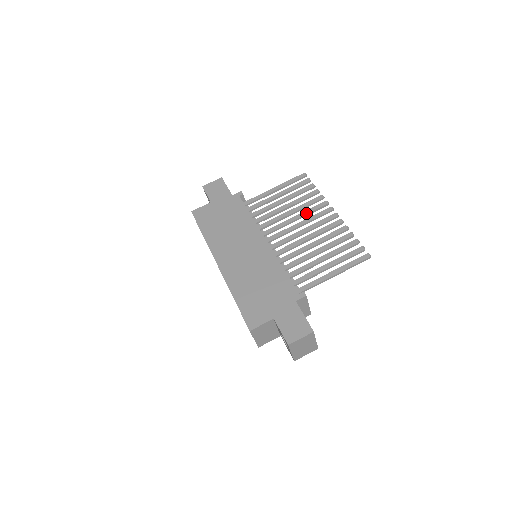
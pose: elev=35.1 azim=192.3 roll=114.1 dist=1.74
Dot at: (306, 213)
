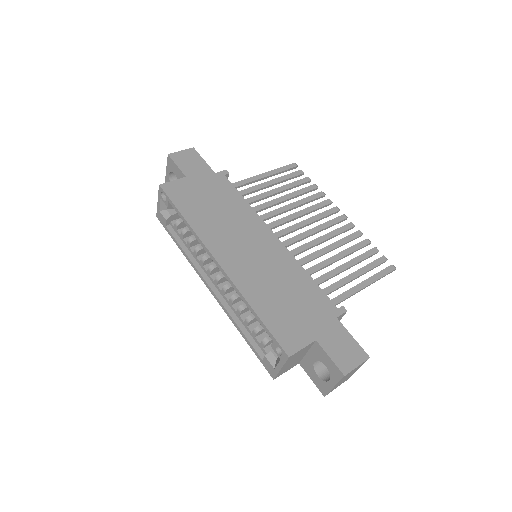
Dot at: (311, 210)
